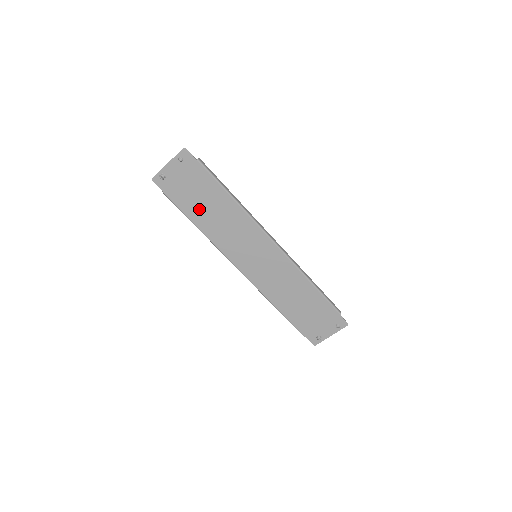
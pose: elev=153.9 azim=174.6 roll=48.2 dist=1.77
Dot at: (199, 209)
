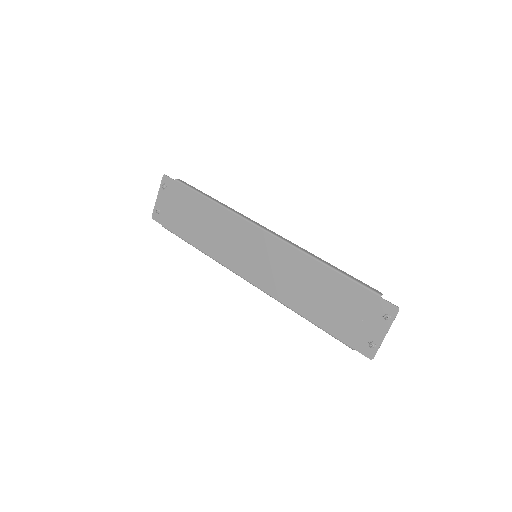
Dot at: (192, 228)
